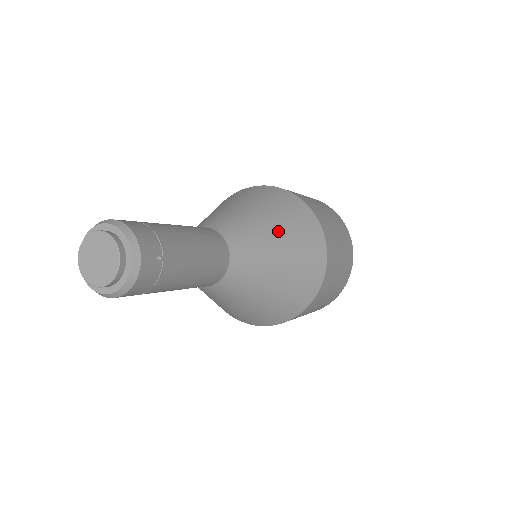
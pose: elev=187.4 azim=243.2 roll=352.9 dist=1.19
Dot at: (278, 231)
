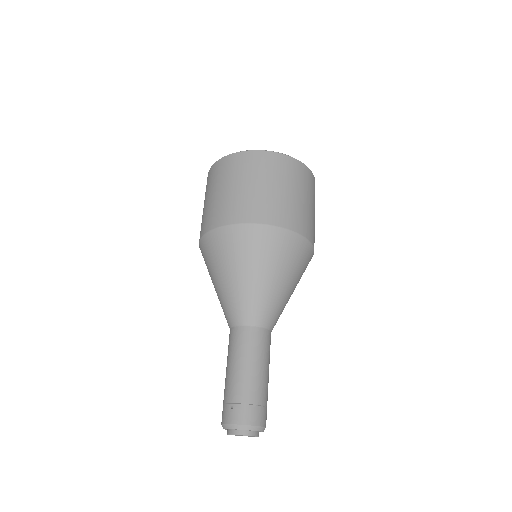
Dot at: (290, 284)
